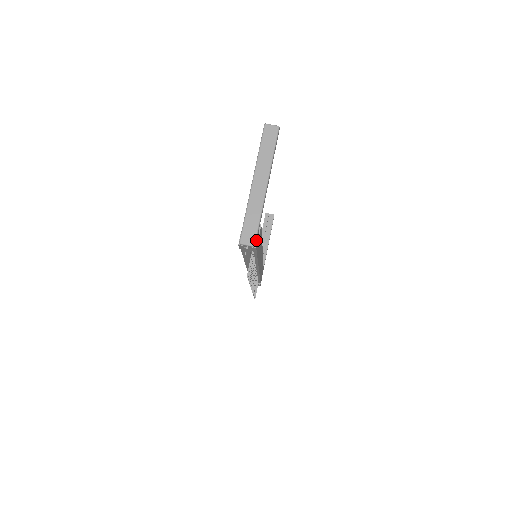
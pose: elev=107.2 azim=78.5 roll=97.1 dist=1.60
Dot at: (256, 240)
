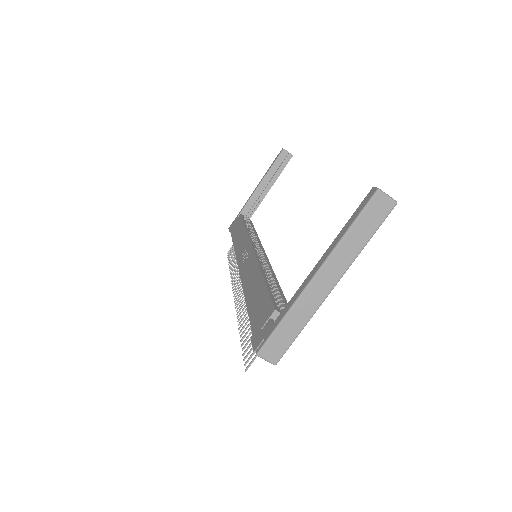
Dot at: (281, 354)
